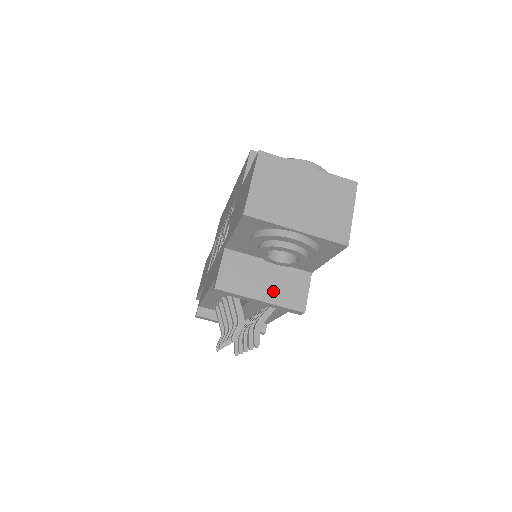
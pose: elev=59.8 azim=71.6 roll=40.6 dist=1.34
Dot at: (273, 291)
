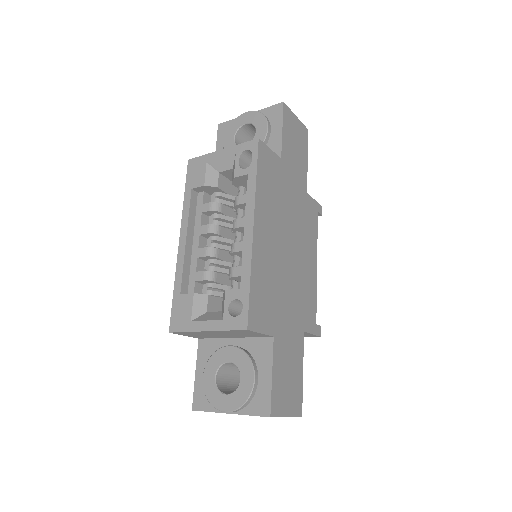
Dot at: occluded
